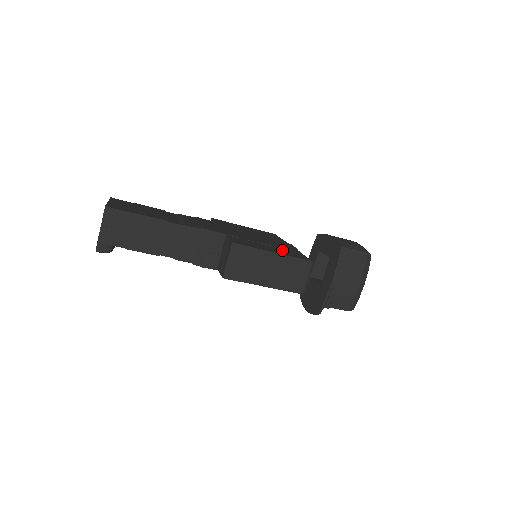
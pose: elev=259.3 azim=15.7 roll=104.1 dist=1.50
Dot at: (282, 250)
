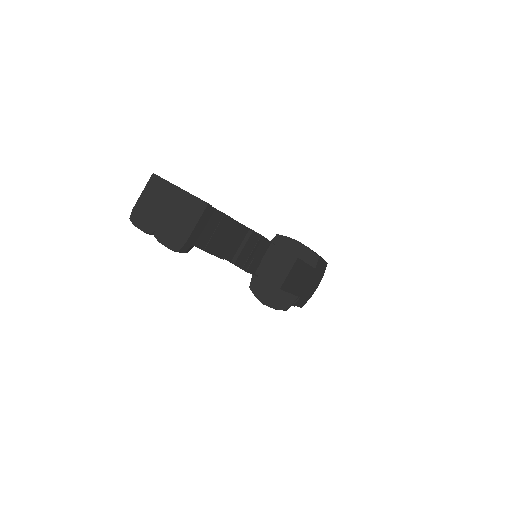
Dot at: occluded
